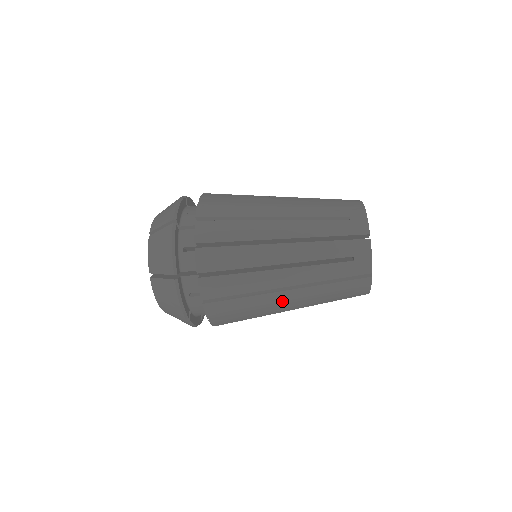
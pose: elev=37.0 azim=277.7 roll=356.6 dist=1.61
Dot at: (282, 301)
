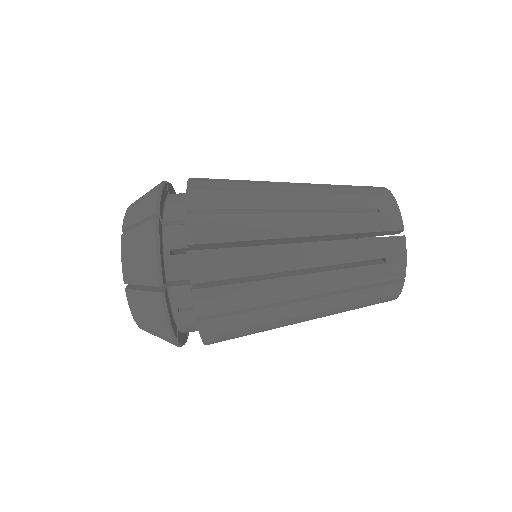
Dot at: (293, 263)
